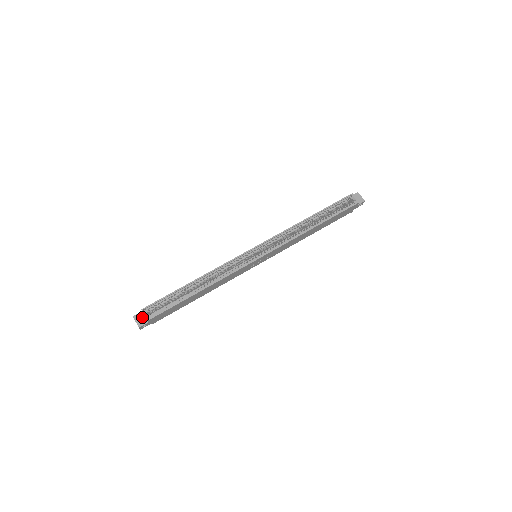
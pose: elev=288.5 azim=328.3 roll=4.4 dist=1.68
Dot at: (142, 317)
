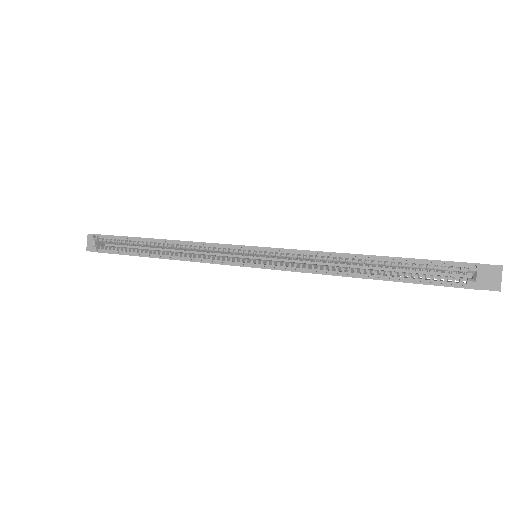
Dot at: occluded
